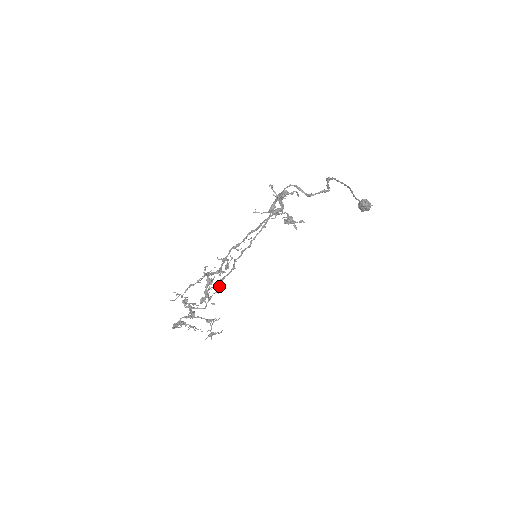
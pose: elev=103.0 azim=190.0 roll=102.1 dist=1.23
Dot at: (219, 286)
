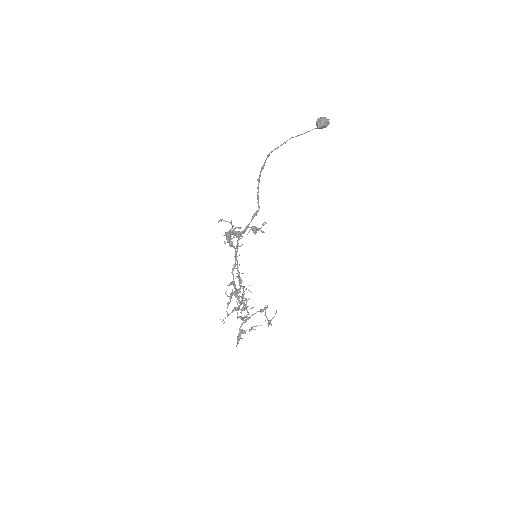
Dot at: (245, 299)
